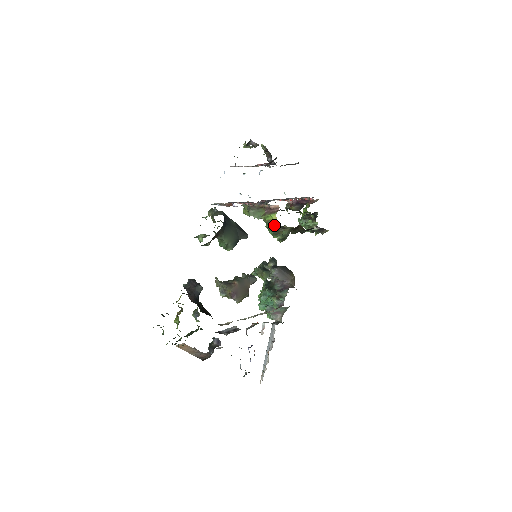
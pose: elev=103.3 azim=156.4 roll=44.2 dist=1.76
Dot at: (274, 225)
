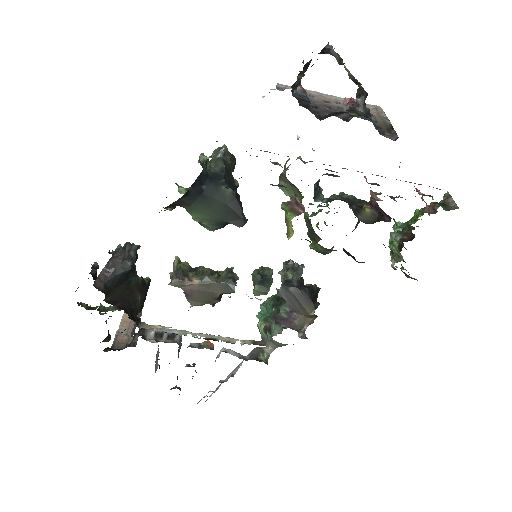
Dot at: (288, 232)
